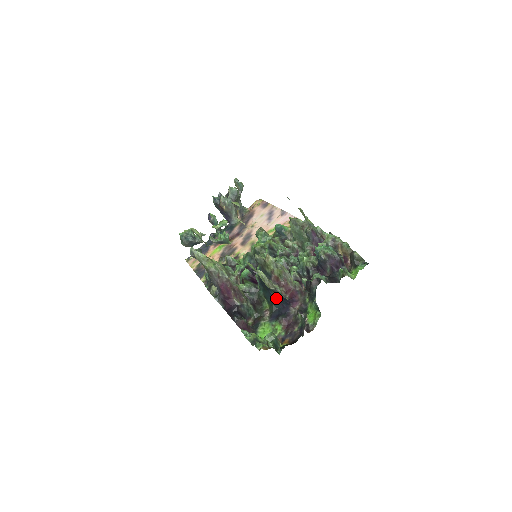
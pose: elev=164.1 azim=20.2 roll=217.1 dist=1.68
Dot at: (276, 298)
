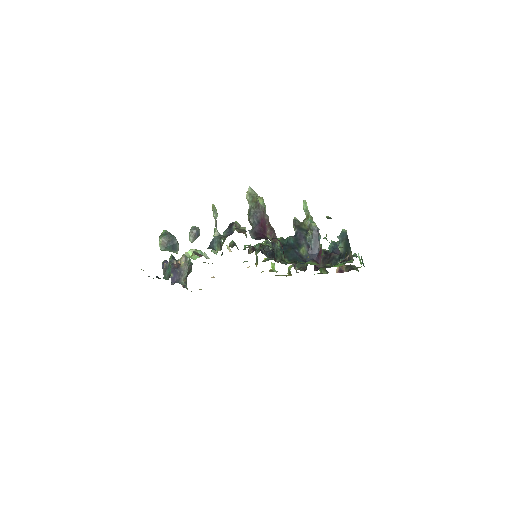
Dot at: (301, 255)
